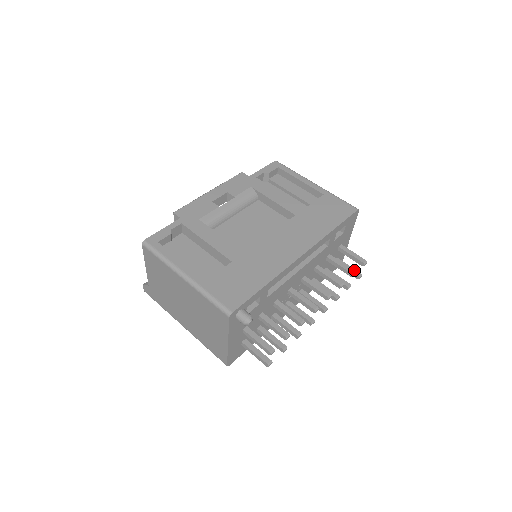
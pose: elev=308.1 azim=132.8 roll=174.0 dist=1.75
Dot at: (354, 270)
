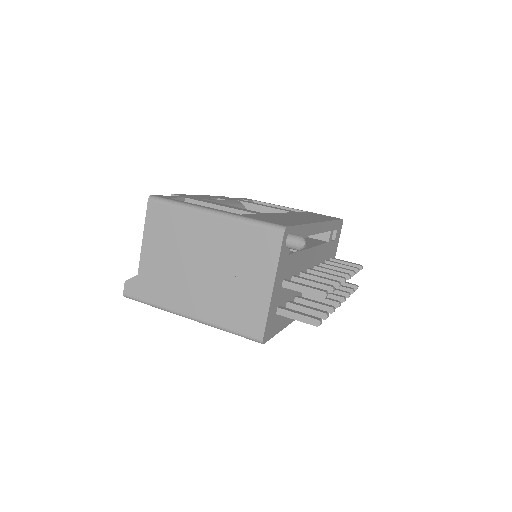
Dot at: (349, 283)
